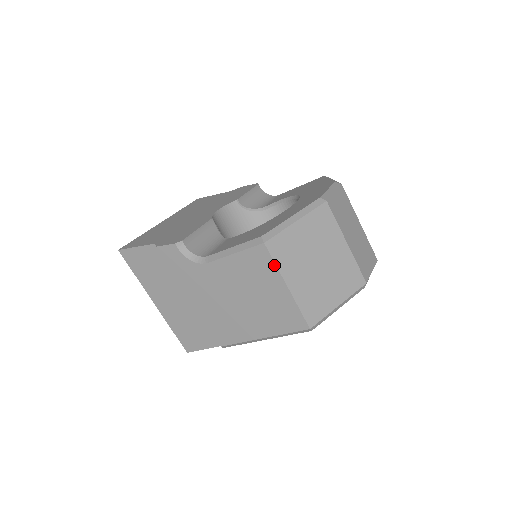
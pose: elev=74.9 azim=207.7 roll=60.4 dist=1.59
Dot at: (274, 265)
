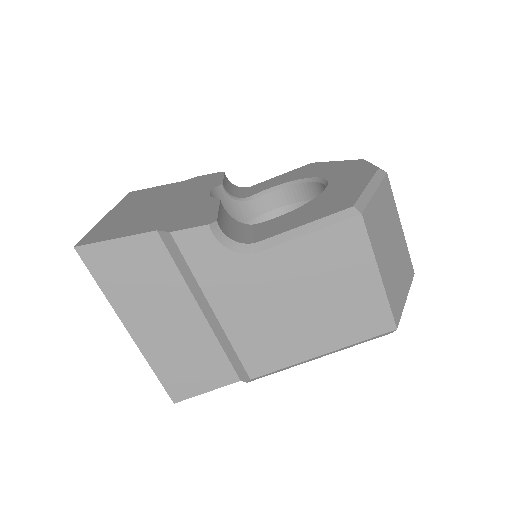
Dot at: (368, 245)
